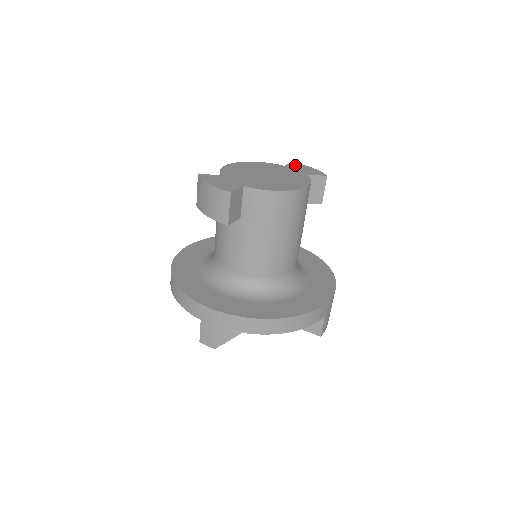
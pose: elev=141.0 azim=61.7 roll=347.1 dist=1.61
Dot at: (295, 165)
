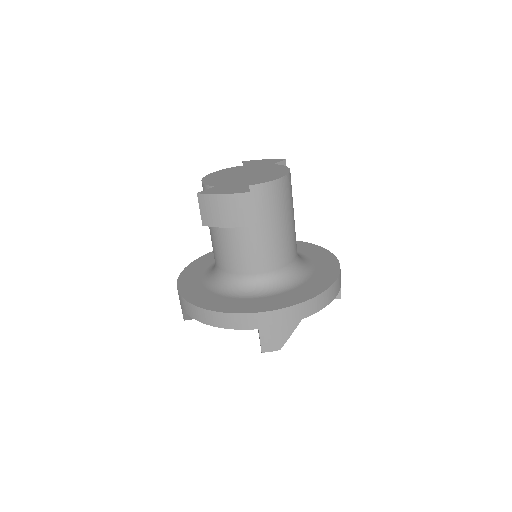
Dot at: (250, 162)
